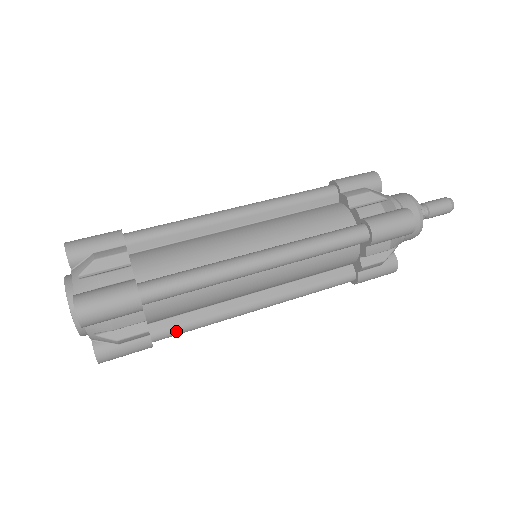
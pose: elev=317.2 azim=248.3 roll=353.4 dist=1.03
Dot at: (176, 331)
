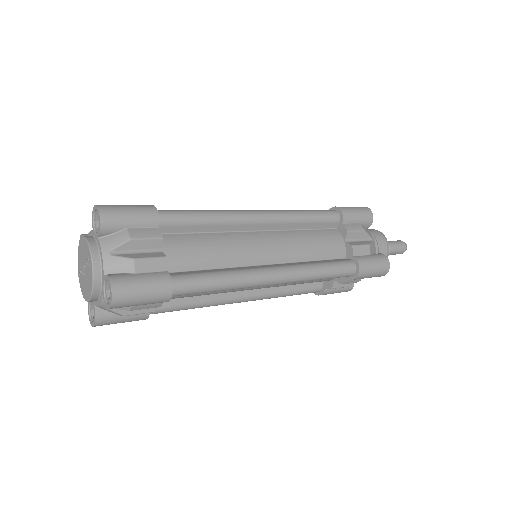
Dot at: (171, 310)
